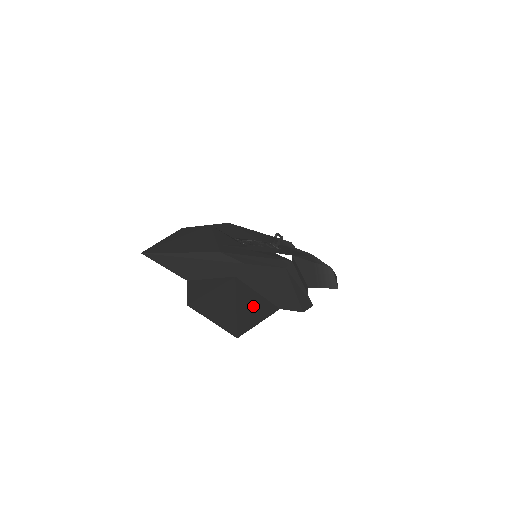
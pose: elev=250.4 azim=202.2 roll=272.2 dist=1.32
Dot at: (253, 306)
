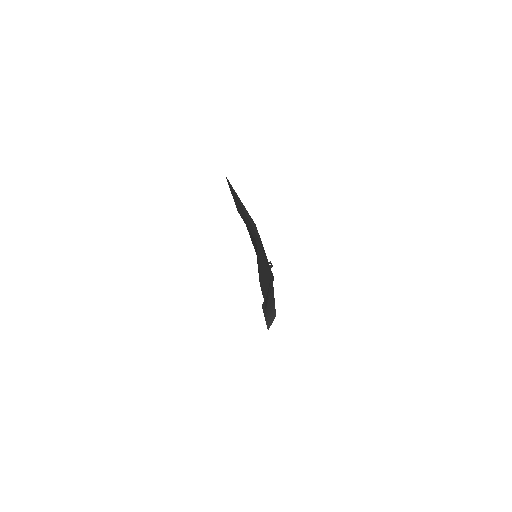
Dot at: occluded
